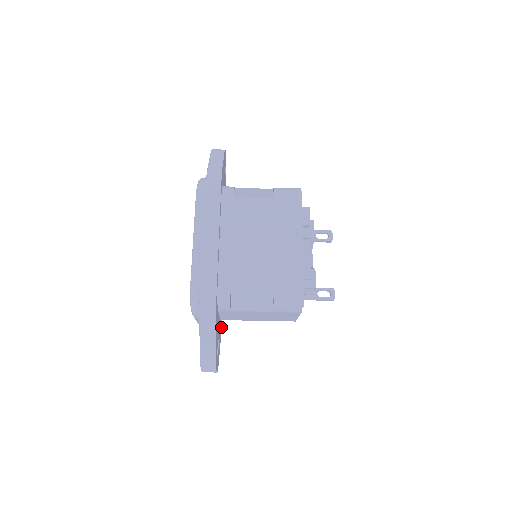
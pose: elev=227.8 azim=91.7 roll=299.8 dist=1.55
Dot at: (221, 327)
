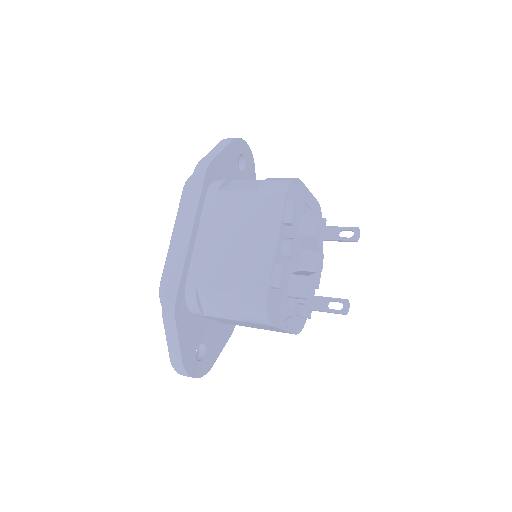
Dot at: (232, 330)
